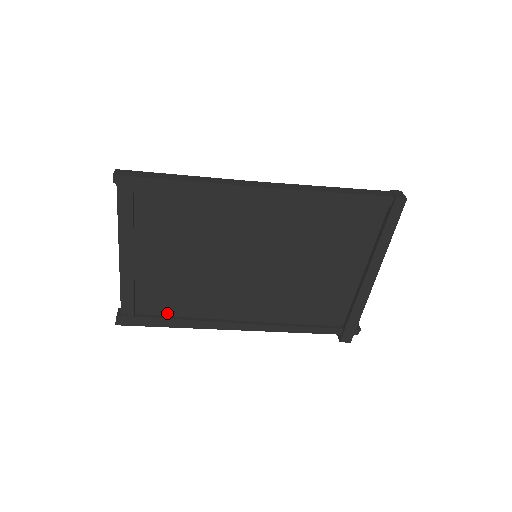
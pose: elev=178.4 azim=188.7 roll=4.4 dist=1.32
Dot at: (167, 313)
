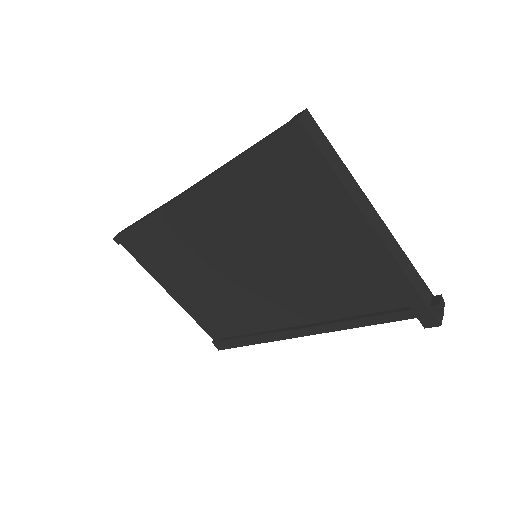
Dot at: (241, 332)
